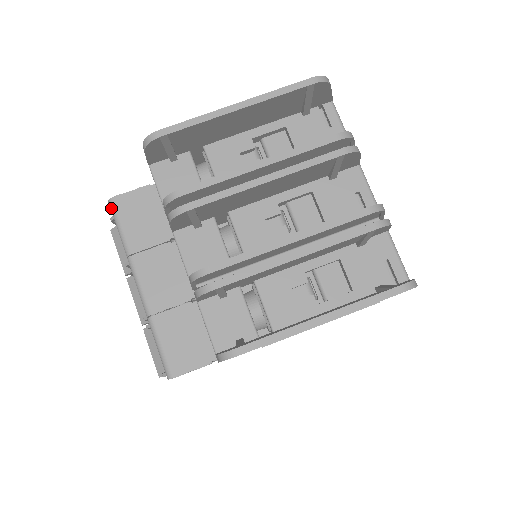
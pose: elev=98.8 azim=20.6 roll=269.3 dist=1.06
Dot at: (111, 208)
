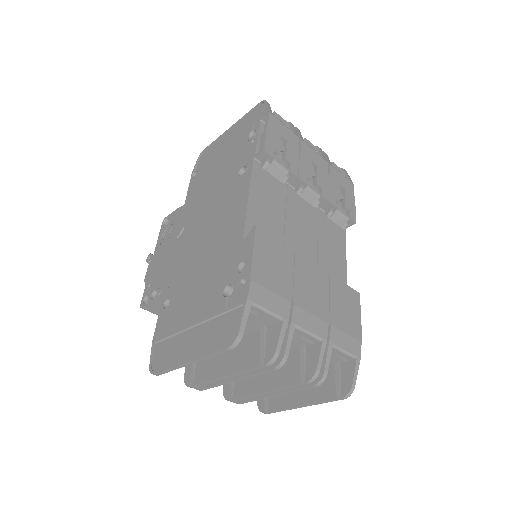
Dot at: occluded
